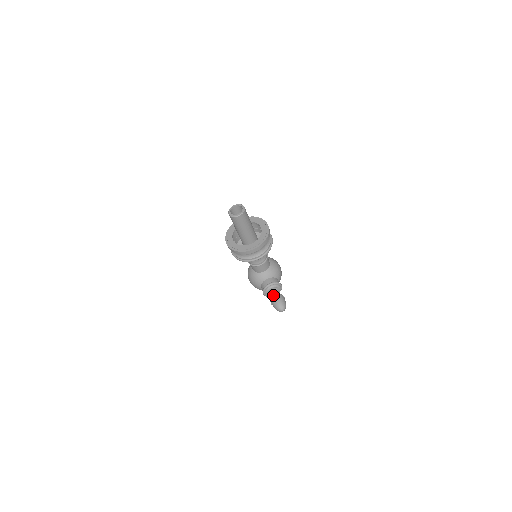
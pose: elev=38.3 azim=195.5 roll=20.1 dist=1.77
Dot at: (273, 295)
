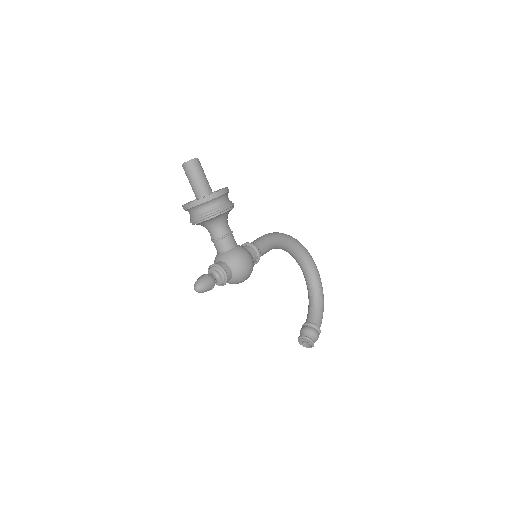
Dot at: occluded
